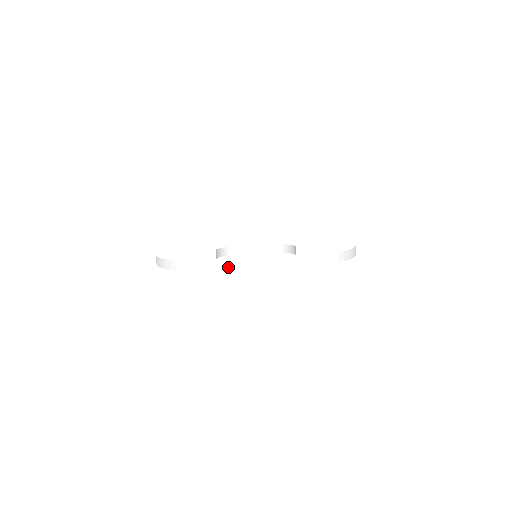
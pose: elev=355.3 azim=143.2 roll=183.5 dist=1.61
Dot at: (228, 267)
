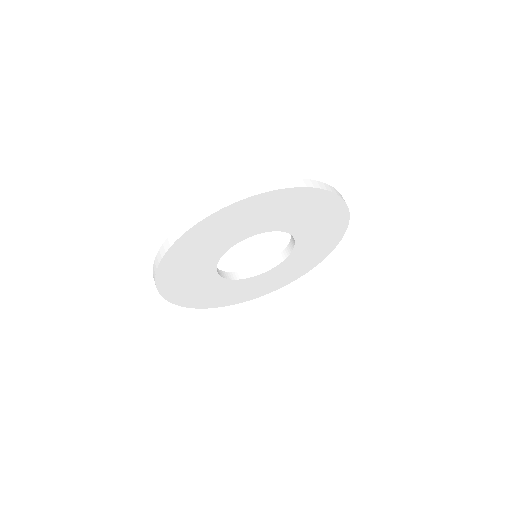
Dot at: (245, 193)
